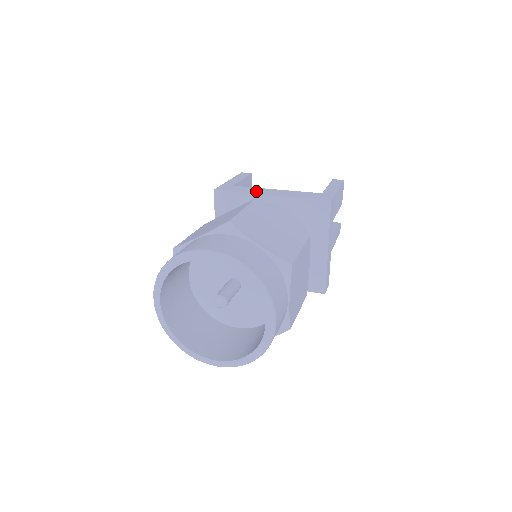
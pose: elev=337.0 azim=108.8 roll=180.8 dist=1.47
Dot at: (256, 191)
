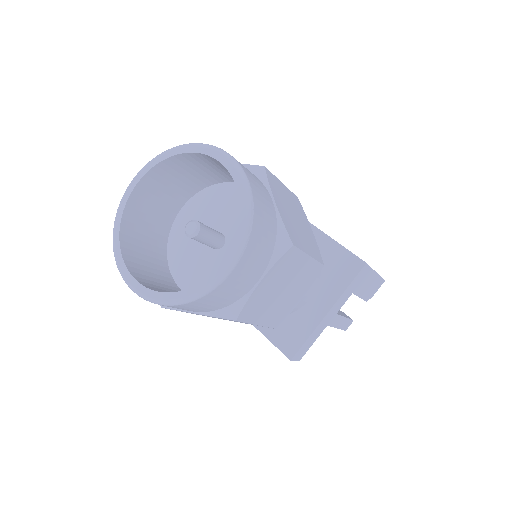
Dot at: occluded
